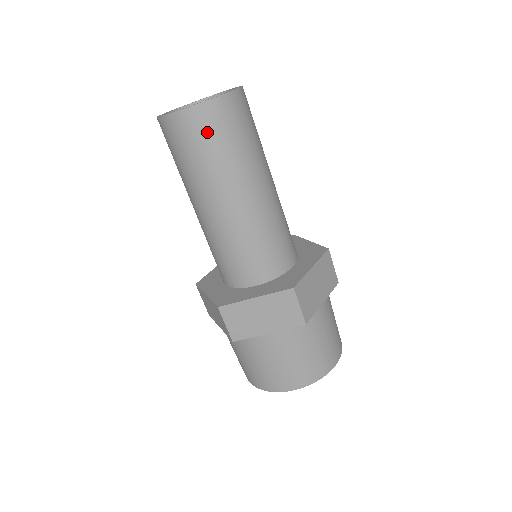
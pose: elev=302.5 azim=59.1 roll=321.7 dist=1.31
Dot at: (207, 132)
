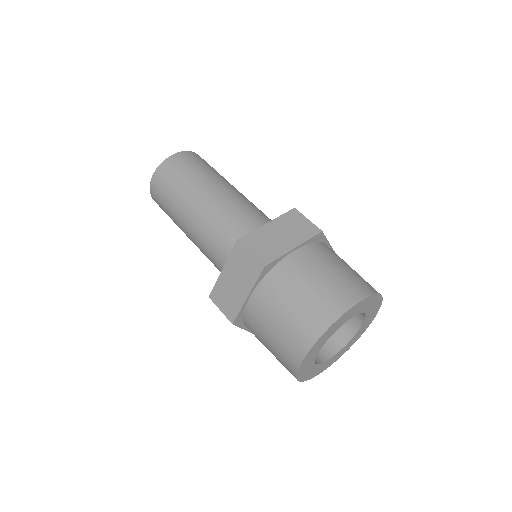
Dot at: (190, 162)
